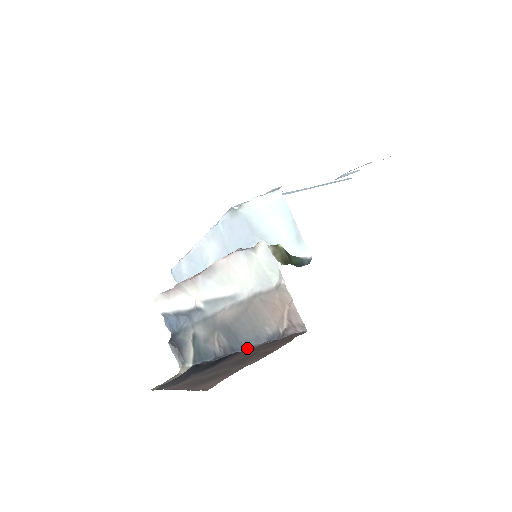
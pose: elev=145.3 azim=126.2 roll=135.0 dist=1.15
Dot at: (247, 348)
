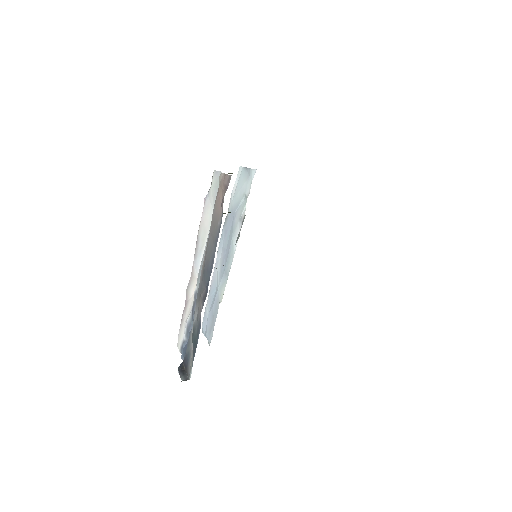
Dot at: occluded
